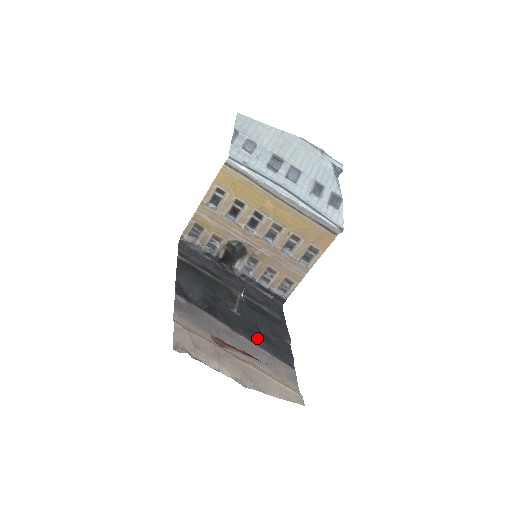
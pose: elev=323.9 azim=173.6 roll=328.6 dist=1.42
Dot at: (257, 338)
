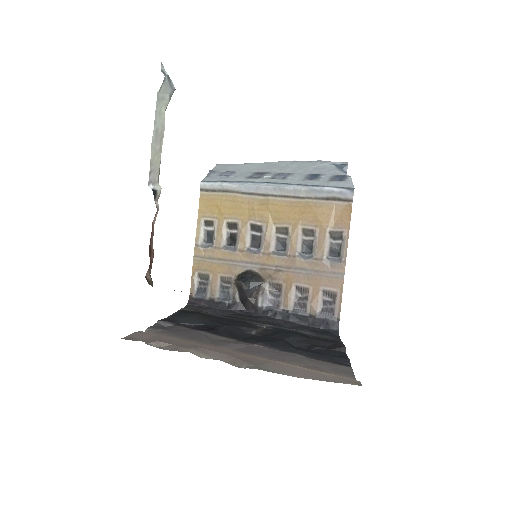
Dot at: (282, 346)
